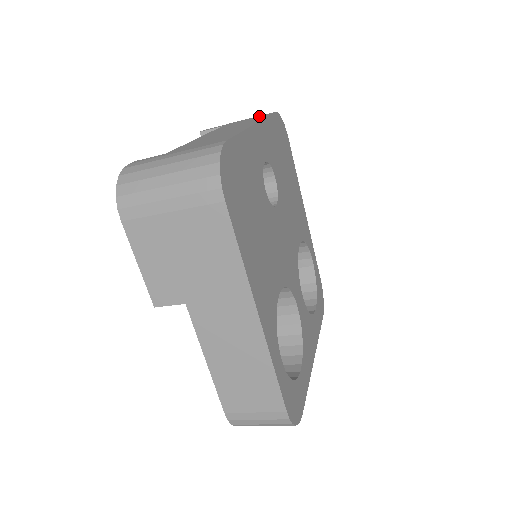
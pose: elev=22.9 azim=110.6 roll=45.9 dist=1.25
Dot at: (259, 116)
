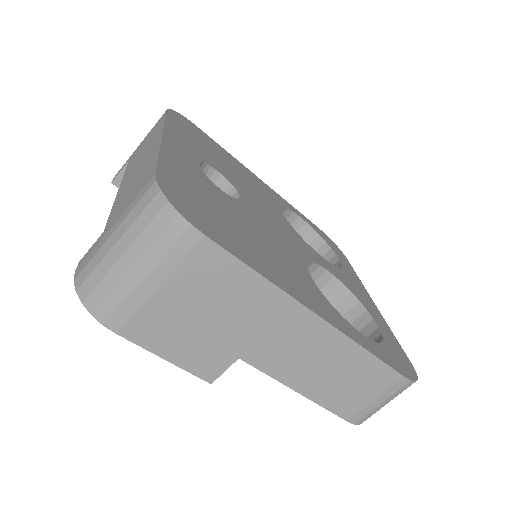
Dot at: (155, 125)
